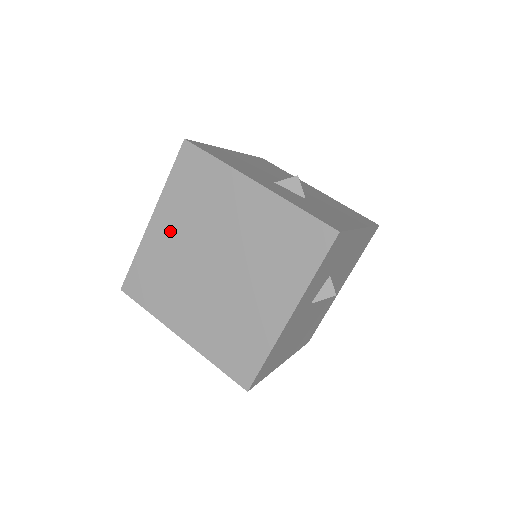
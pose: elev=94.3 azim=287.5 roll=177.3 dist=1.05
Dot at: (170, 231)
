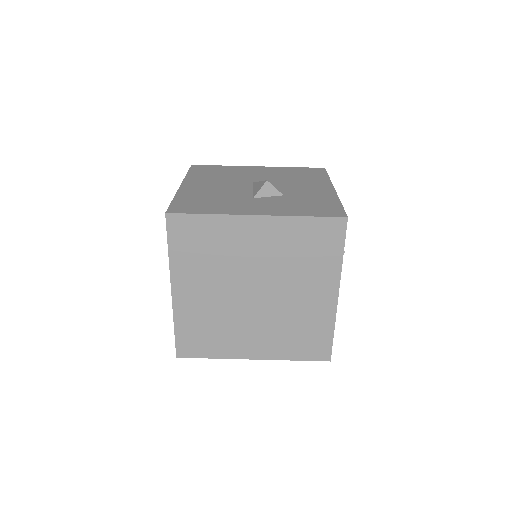
Dot at: (197, 291)
